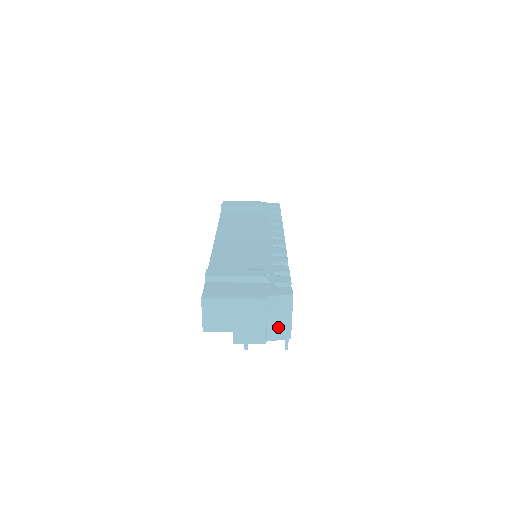
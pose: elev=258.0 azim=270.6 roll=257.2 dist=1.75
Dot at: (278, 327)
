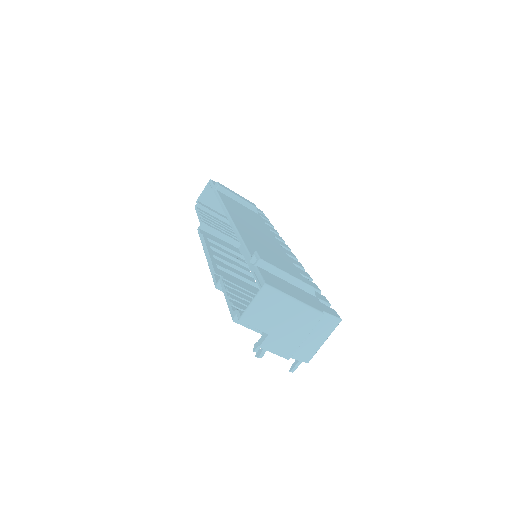
Dot at: (308, 346)
